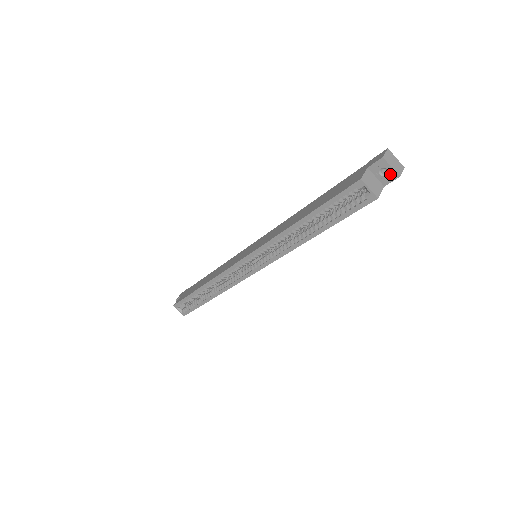
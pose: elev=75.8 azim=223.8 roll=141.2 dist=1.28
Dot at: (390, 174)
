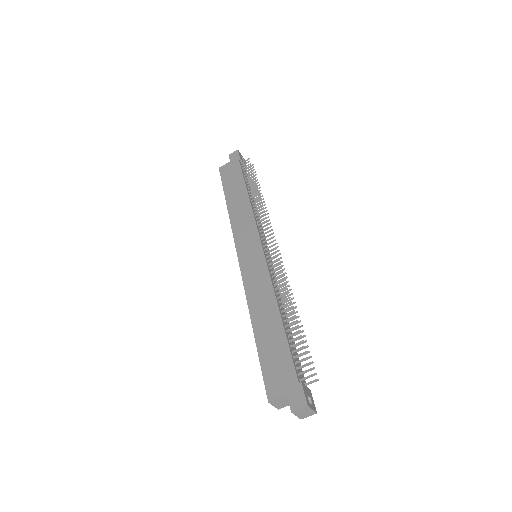
Dot at: occluded
